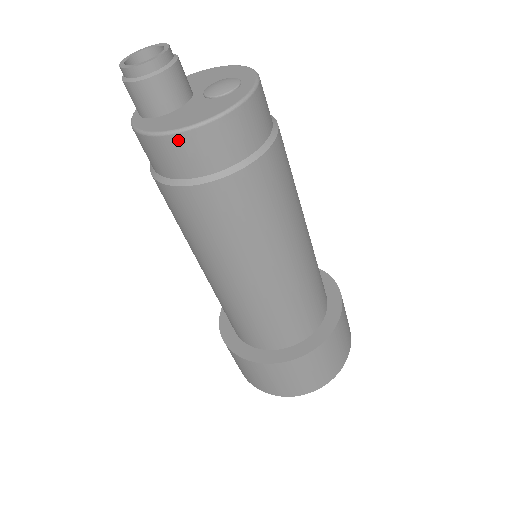
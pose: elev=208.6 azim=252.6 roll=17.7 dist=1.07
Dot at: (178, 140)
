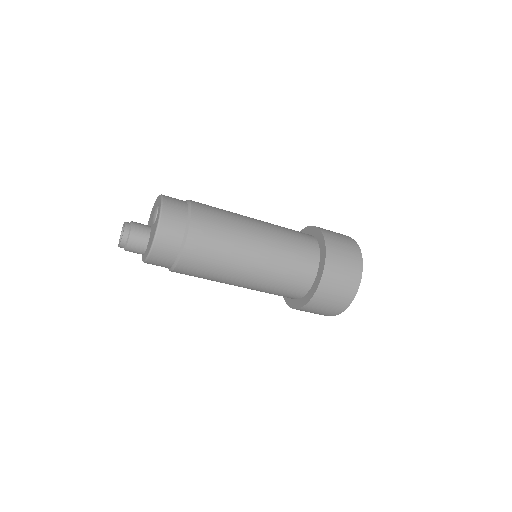
Dot at: (155, 252)
